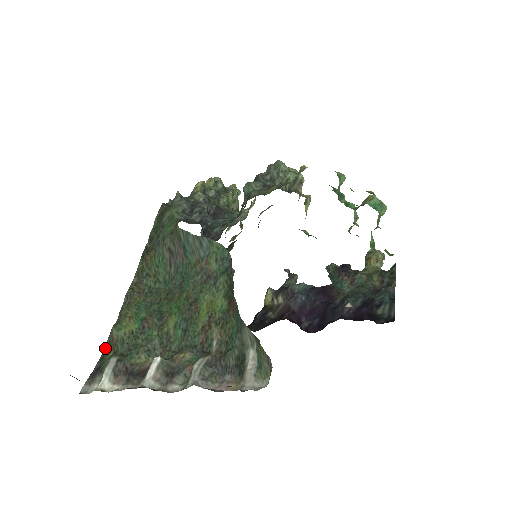
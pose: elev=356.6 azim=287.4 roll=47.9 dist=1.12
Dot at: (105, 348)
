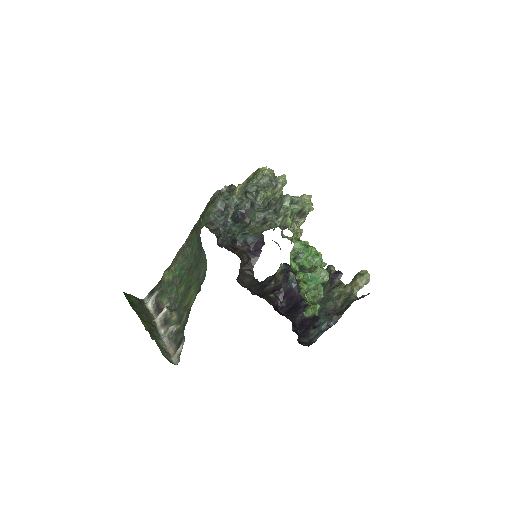
Dot at: (161, 279)
